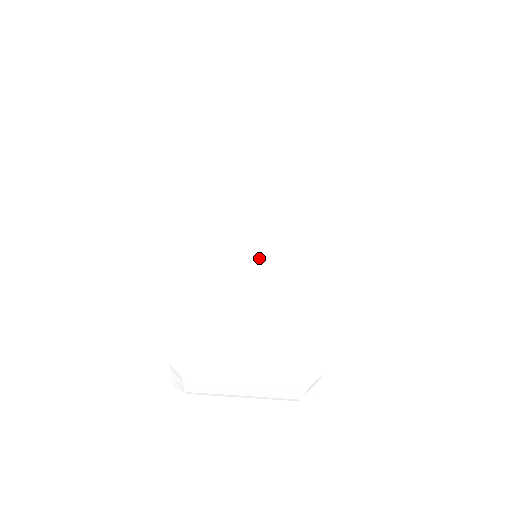
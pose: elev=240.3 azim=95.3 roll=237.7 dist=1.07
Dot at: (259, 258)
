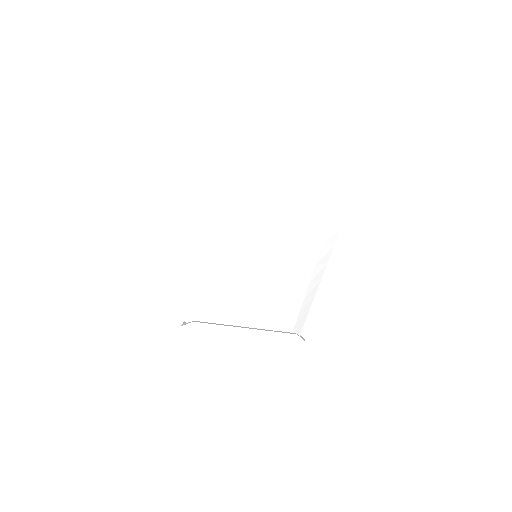
Dot at: (257, 267)
